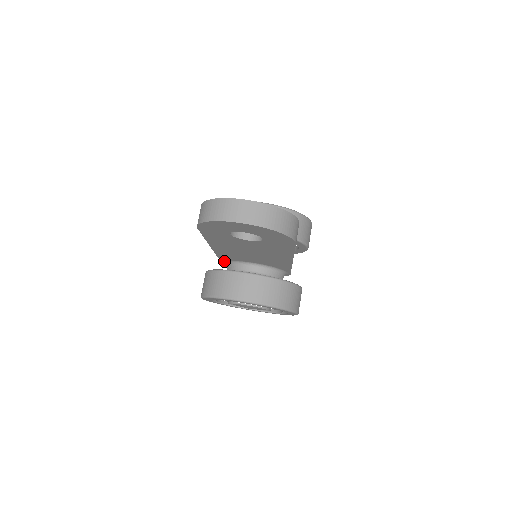
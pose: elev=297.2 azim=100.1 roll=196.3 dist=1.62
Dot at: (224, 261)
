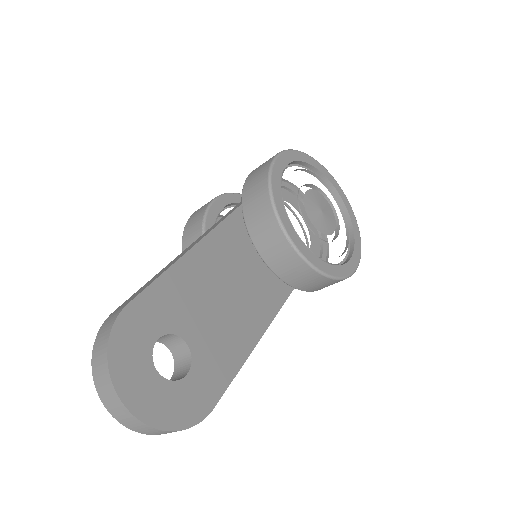
Dot at: occluded
